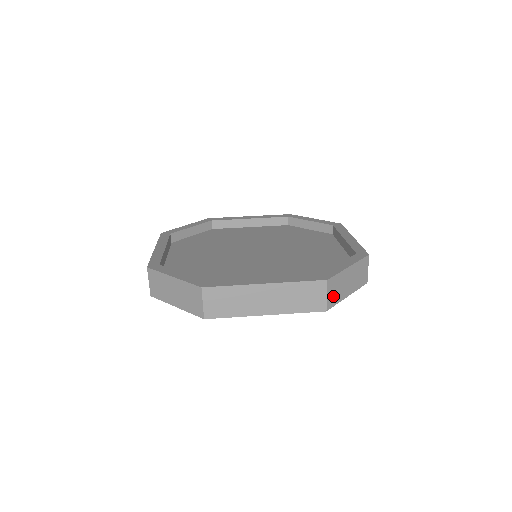
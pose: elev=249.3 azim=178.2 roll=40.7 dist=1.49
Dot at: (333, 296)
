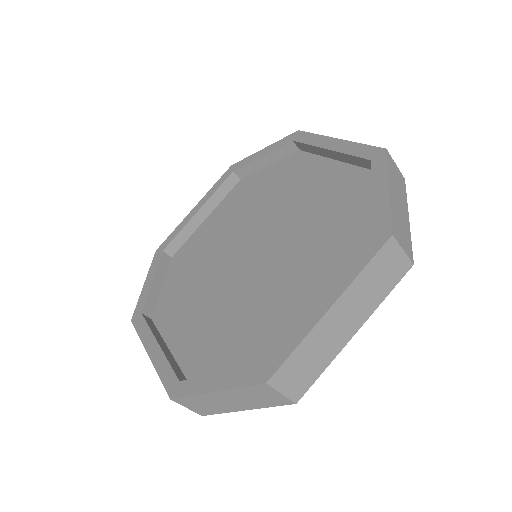
Dot at: (203, 408)
